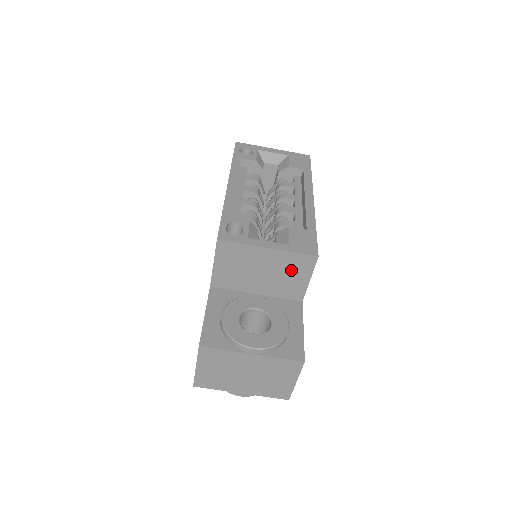
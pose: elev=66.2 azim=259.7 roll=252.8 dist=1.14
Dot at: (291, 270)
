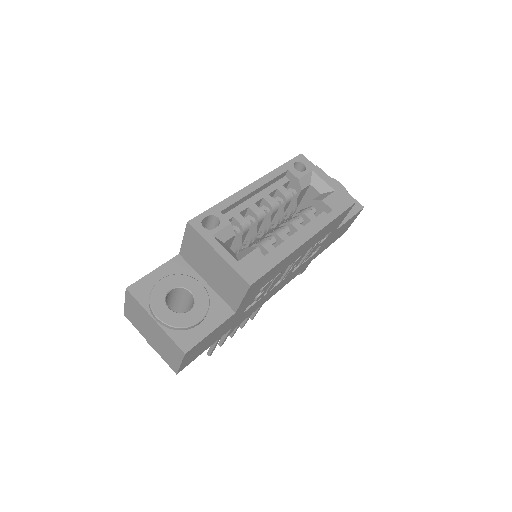
Dot at: (231, 282)
